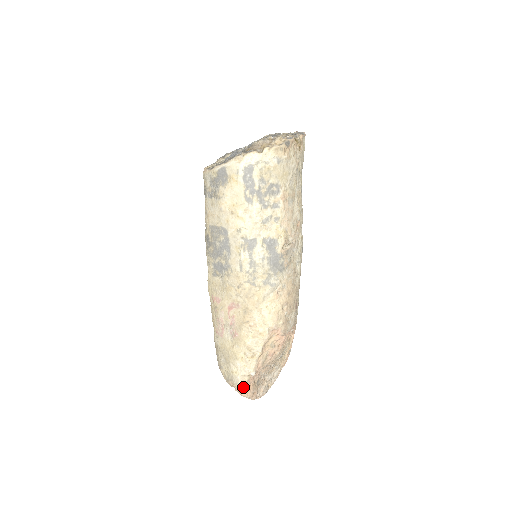
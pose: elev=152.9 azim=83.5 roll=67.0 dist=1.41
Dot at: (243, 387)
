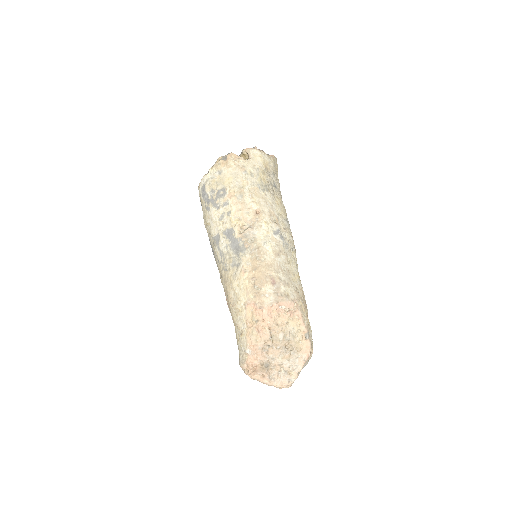
Dot at: (244, 366)
